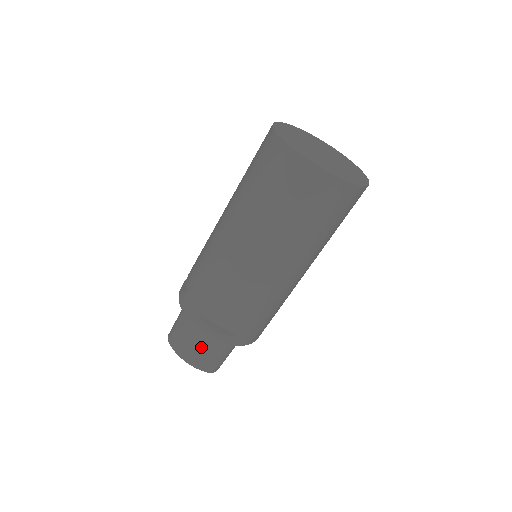
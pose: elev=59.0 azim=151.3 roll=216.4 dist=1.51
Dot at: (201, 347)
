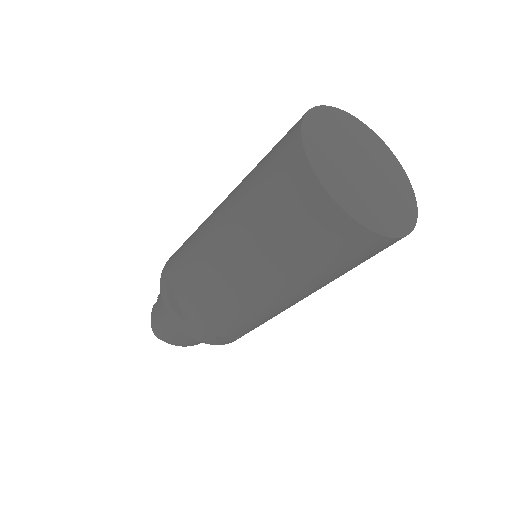
Dot at: occluded
